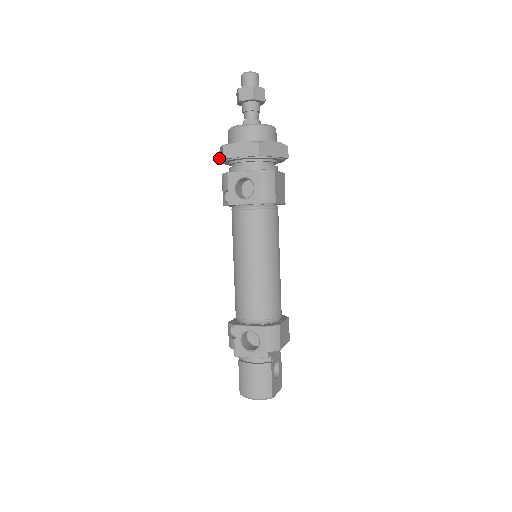
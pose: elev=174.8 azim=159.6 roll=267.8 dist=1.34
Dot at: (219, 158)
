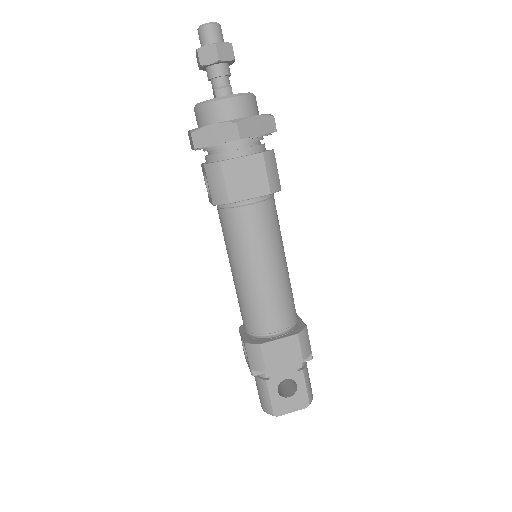
Dot at: occluded
